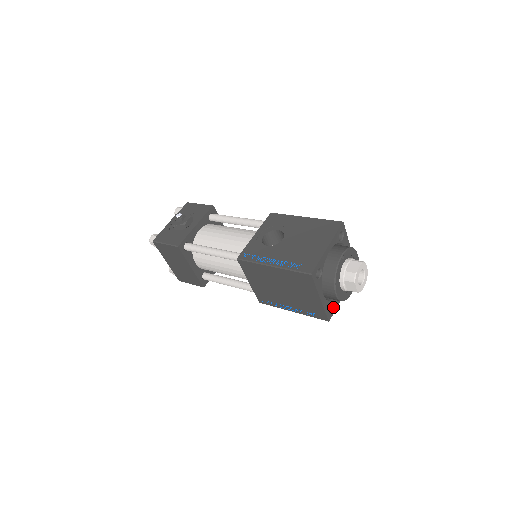
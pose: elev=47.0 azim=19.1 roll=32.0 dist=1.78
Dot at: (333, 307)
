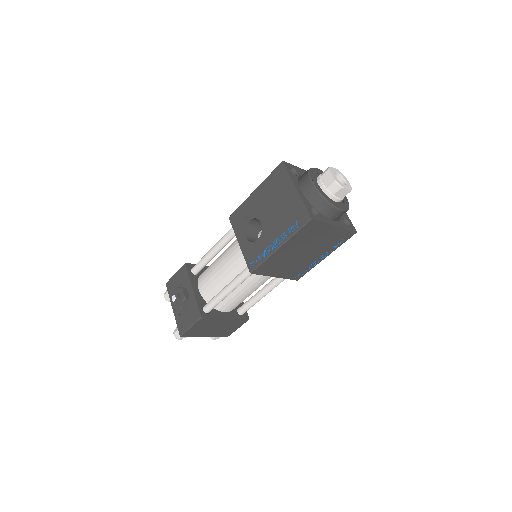
Dot at: (347, 220)
